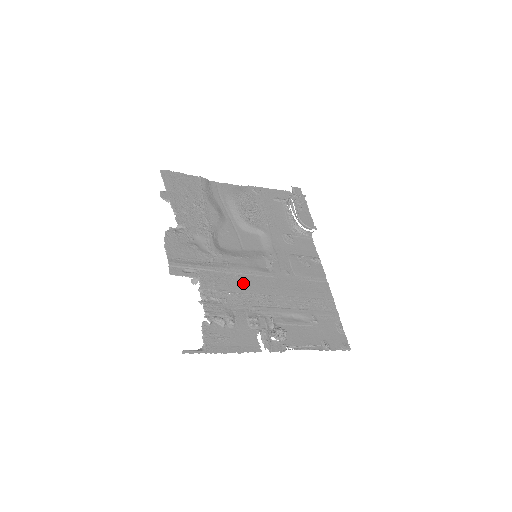
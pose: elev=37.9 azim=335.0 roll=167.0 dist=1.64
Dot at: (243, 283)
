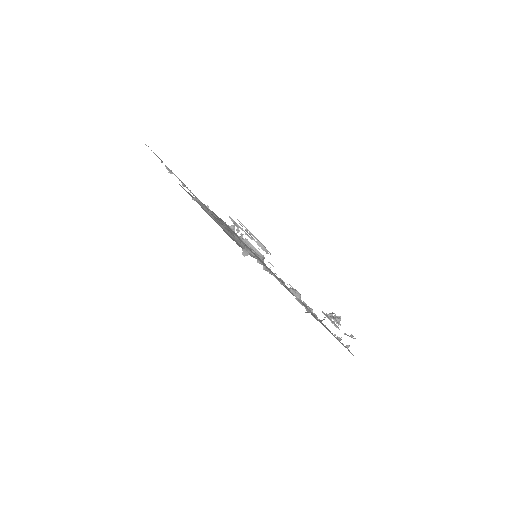
Dot at: occluded
